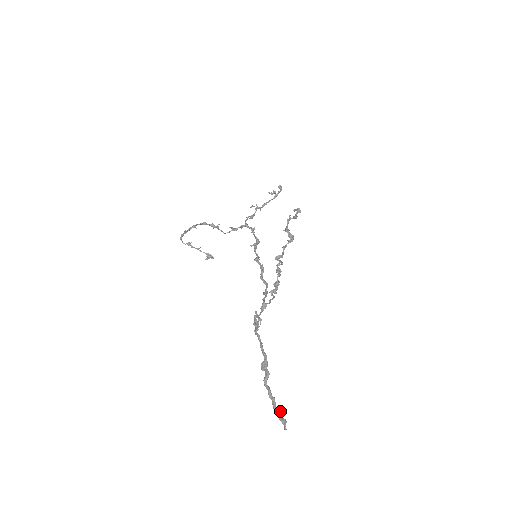
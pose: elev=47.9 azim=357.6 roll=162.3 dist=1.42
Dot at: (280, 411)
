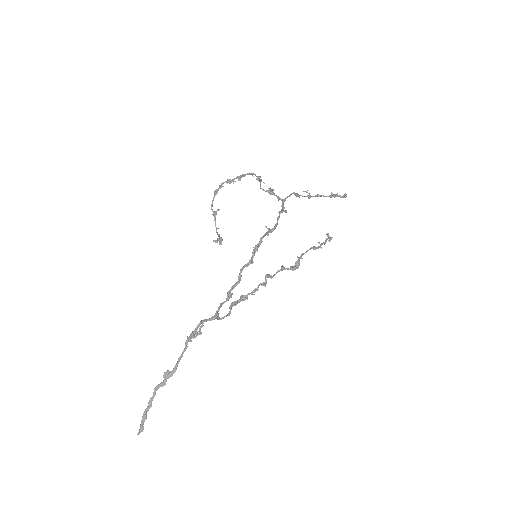
Dot at: occluded
